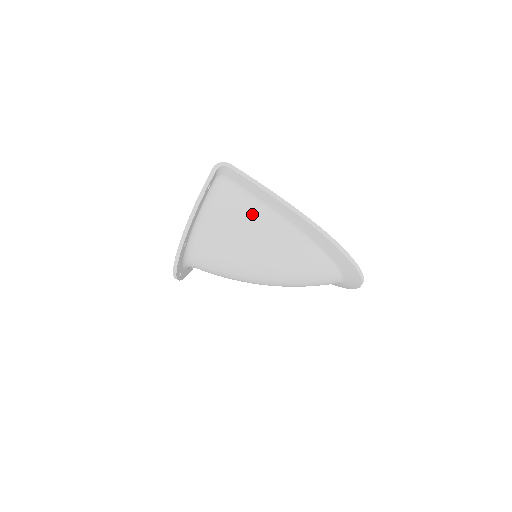
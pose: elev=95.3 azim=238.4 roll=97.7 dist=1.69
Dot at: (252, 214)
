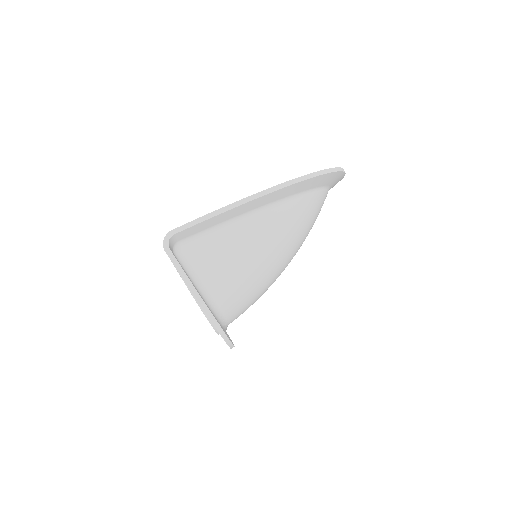
Dot at: (232, 239)
